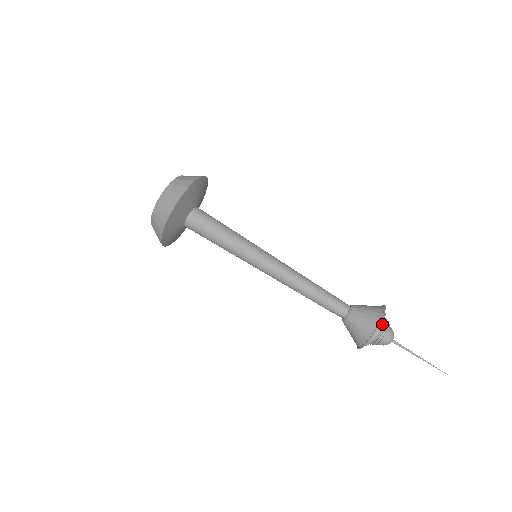
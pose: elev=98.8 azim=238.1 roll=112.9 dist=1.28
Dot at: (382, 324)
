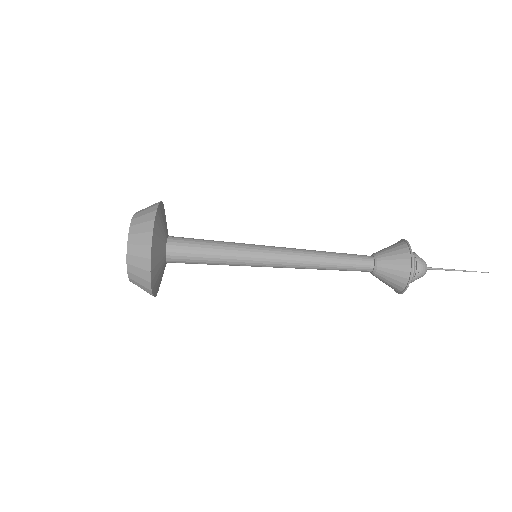
Dot at: occluded
